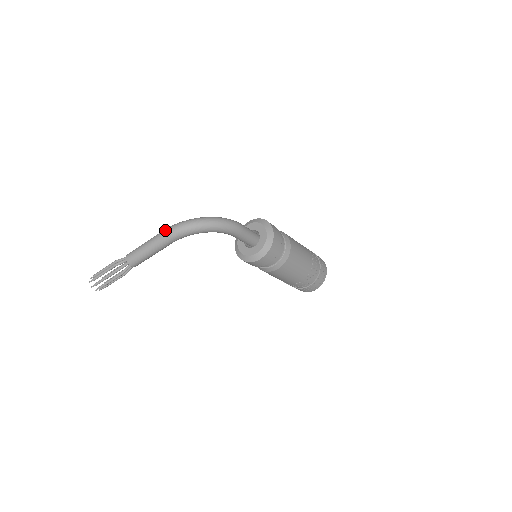
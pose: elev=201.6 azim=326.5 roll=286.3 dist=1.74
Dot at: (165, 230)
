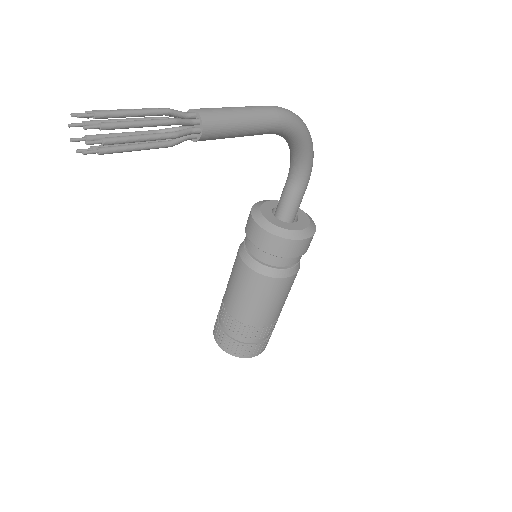
Dot at: occluded
